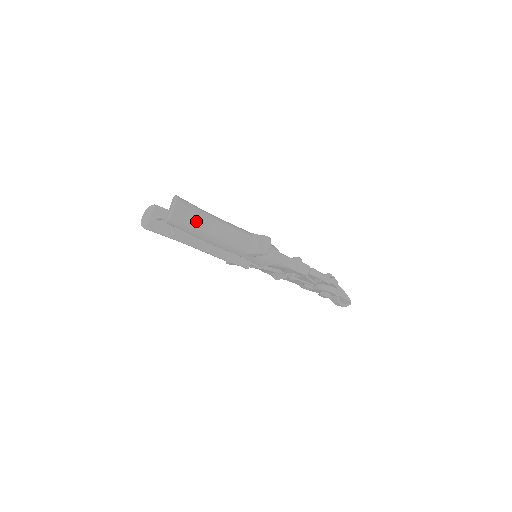
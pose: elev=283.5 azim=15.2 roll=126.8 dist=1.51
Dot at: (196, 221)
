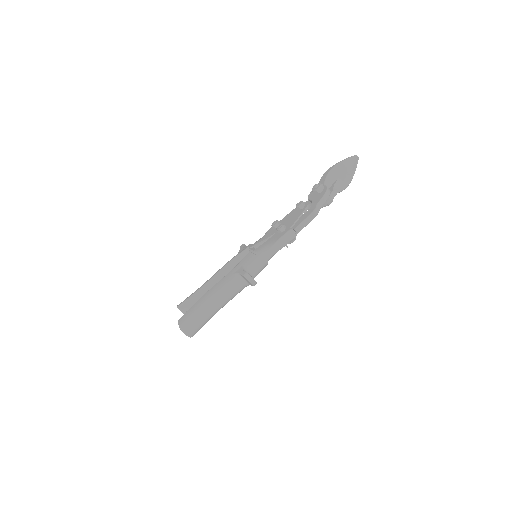
Dot at: (203, 320)
